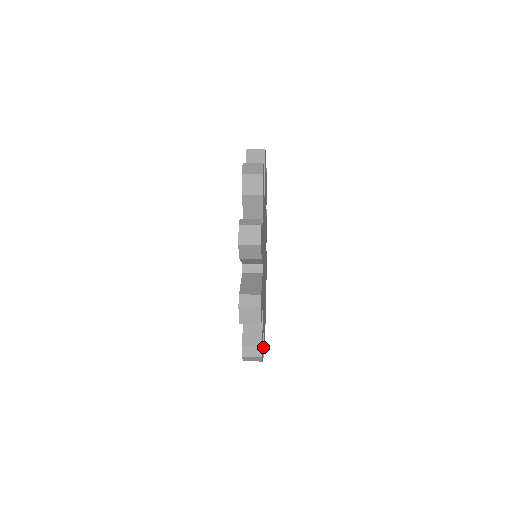
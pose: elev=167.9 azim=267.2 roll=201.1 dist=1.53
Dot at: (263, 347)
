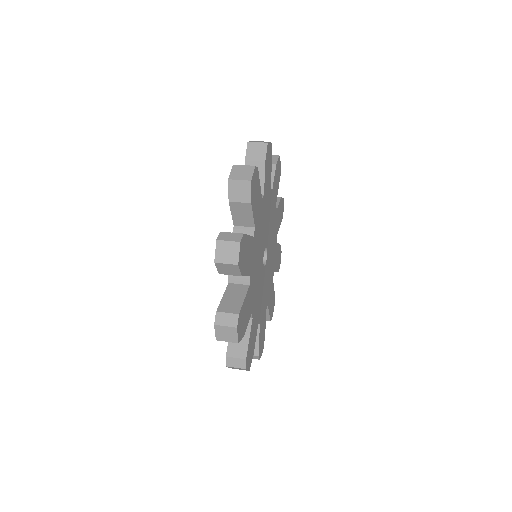
Dot at: (246, 352)
